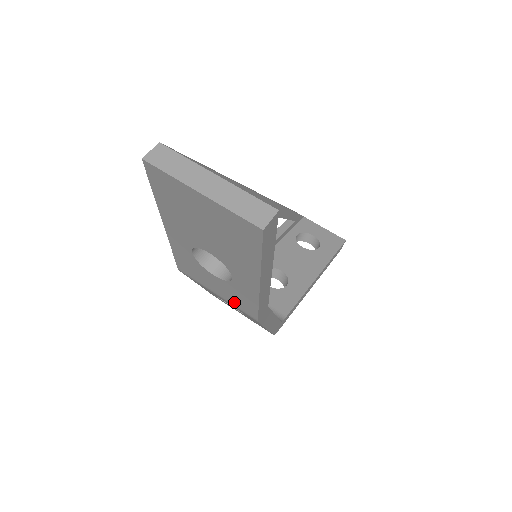
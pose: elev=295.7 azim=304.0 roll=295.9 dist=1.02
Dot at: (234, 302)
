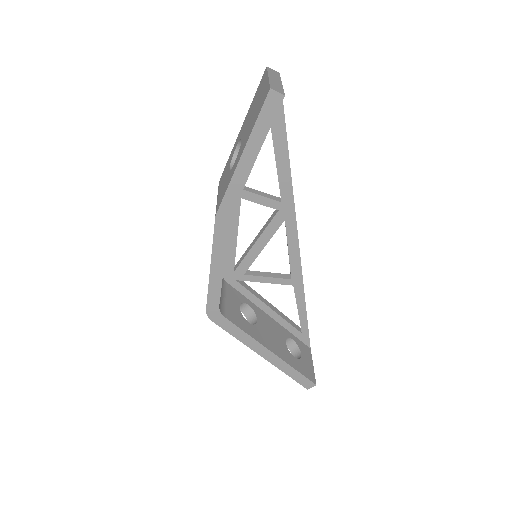
Dot at: (220, 198)
